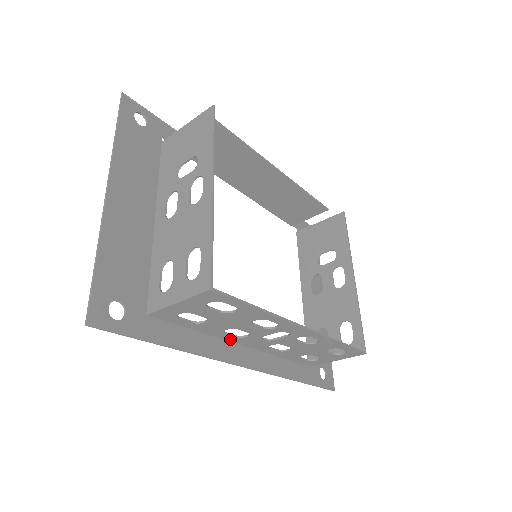
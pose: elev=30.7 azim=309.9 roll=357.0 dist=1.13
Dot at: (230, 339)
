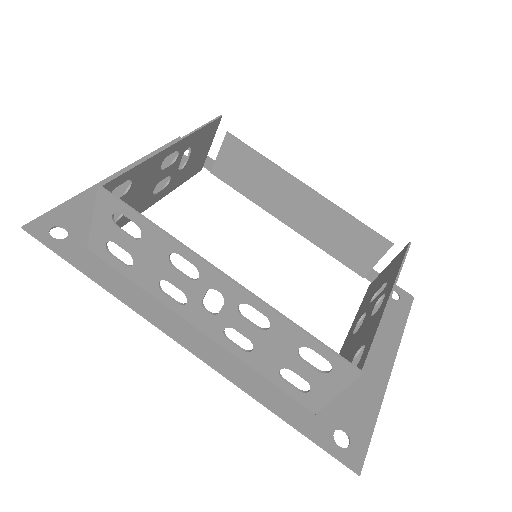
Dot at: (176, 309)
